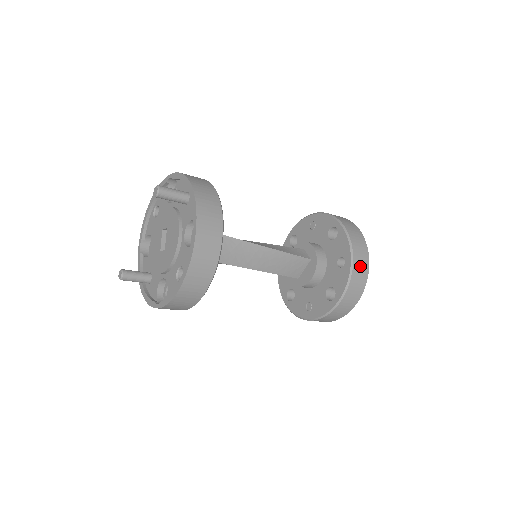
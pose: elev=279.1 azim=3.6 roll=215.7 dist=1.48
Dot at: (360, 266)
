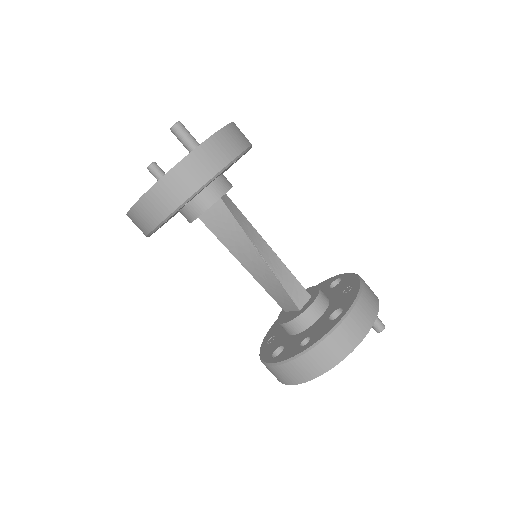
Dot at: (310, 364)
